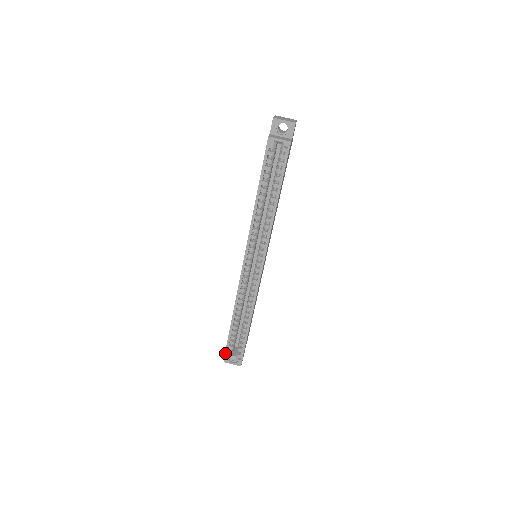
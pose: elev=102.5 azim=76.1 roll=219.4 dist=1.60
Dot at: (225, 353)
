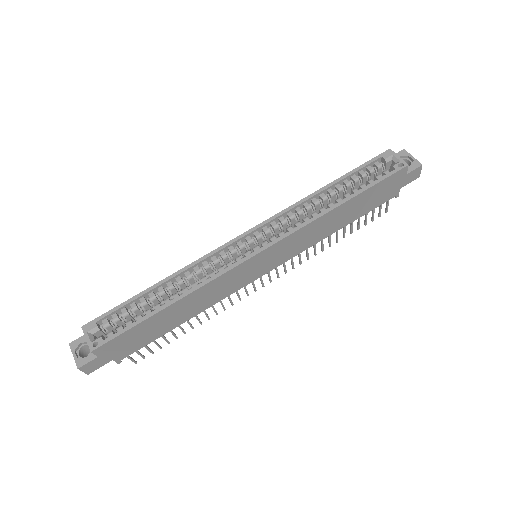
Dot at: (91, 321)
